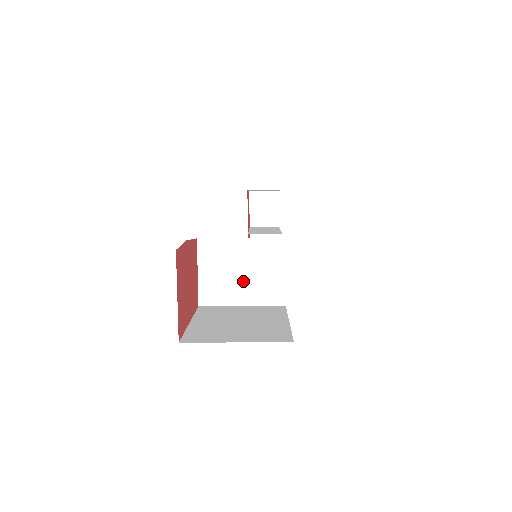
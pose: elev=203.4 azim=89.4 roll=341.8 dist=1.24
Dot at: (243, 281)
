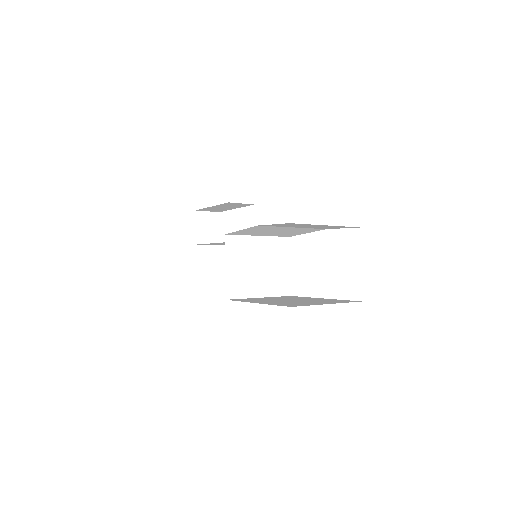
Dot at: (260, 275)
